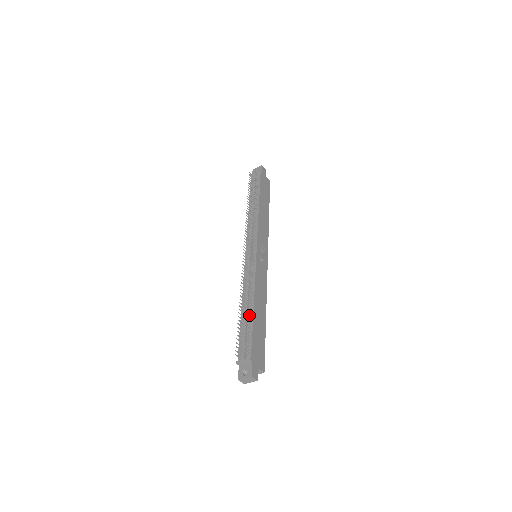
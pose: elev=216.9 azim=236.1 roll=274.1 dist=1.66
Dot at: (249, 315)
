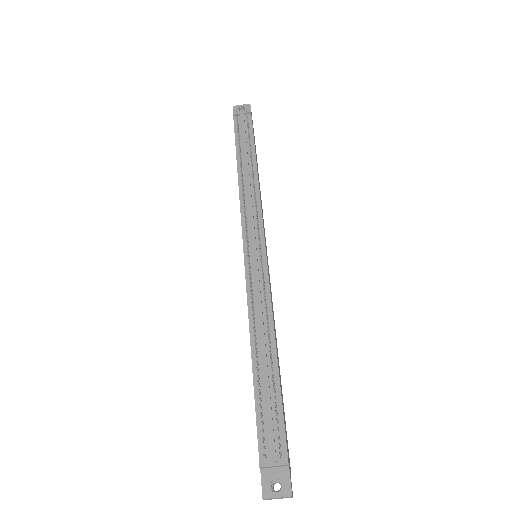
Dot at: (270, 371)
